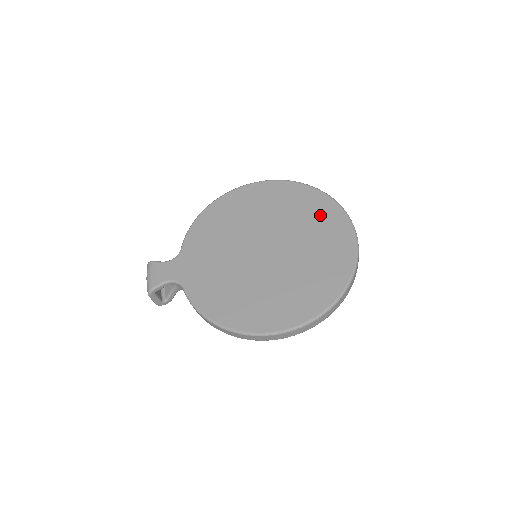
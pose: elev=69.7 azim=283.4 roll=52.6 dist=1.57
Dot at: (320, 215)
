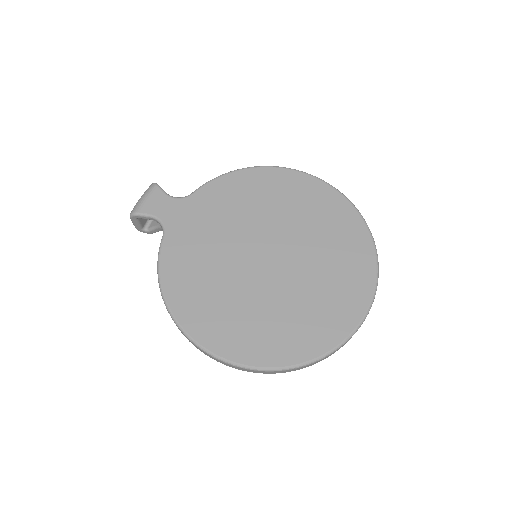
Dot at: (349, 264)
